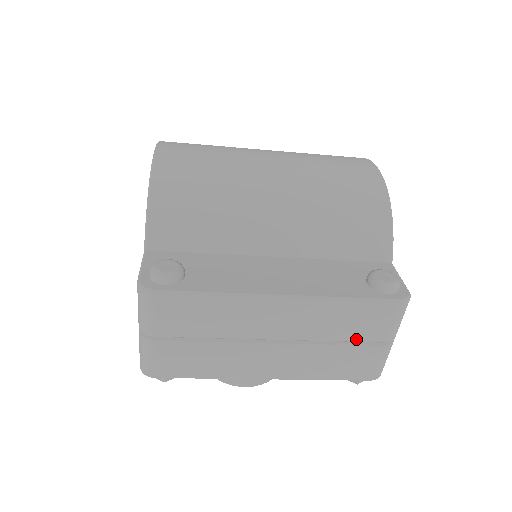
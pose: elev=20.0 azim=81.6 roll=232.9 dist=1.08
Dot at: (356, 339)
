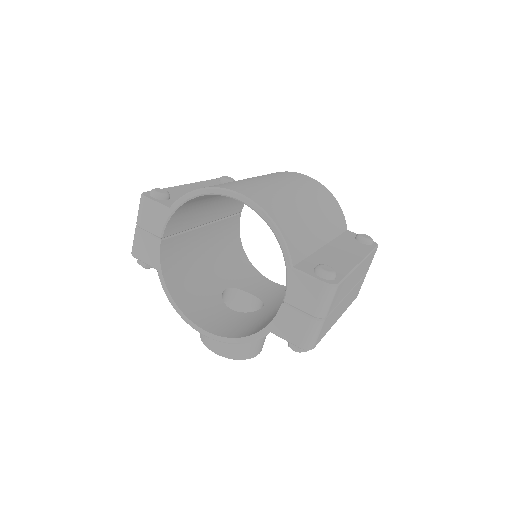
Dot at: occluded
